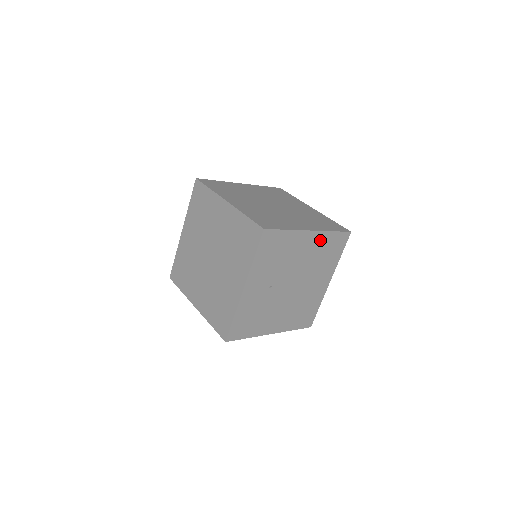
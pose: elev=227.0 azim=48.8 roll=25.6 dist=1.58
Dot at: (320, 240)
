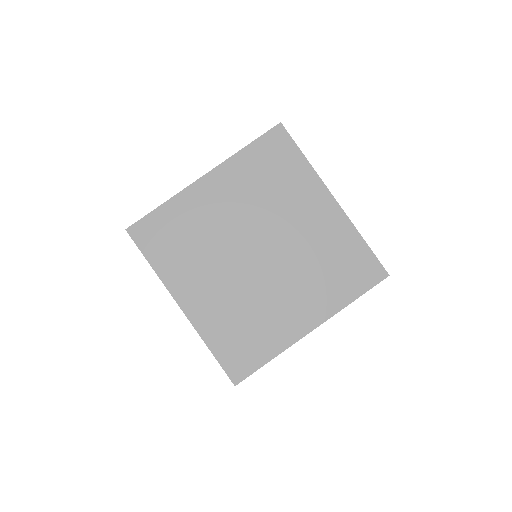
Dot at: occluded
